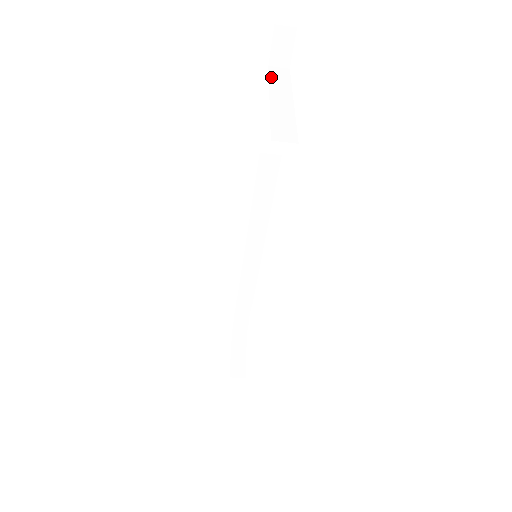
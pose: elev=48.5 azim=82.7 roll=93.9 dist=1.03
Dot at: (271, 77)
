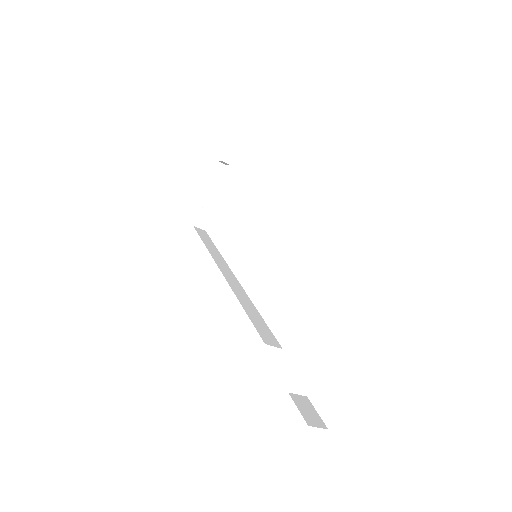
Dot at: (363, 277)
